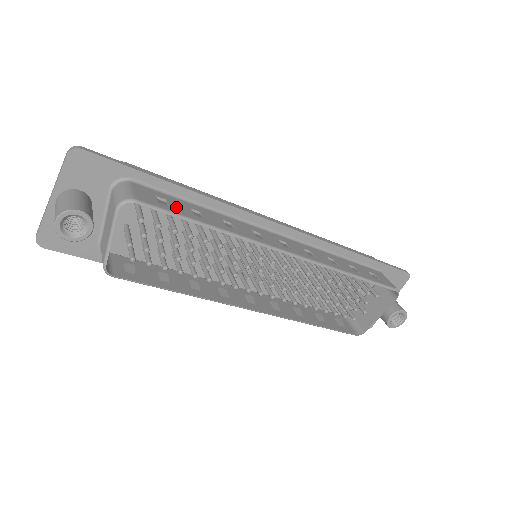
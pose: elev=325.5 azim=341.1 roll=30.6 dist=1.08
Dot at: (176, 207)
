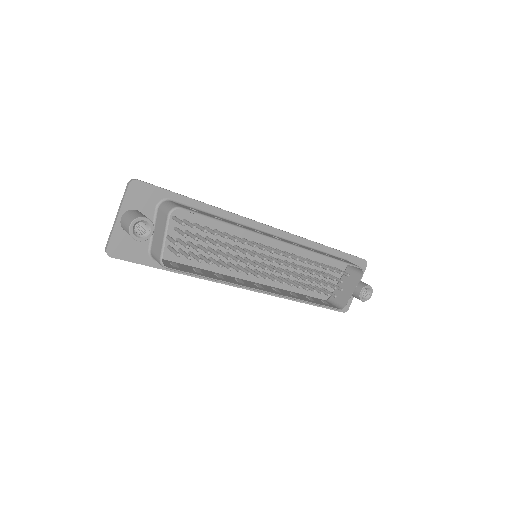
Dot at: occluded
